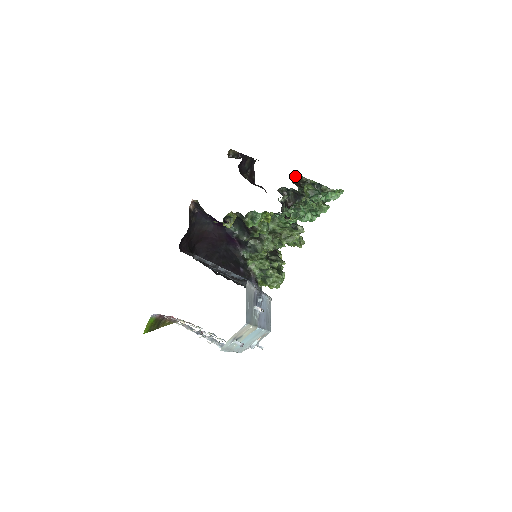
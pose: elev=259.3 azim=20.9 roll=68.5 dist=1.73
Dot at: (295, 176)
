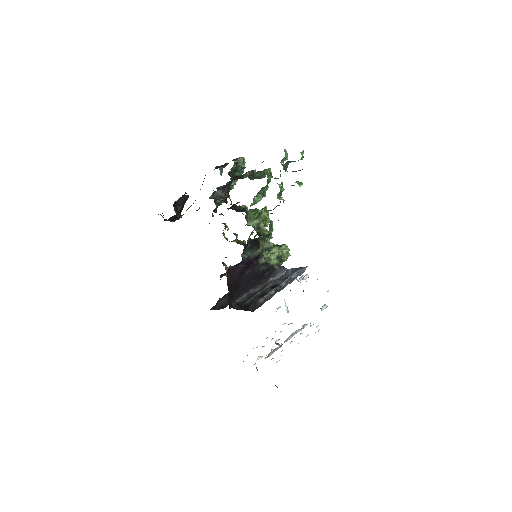
Dot at: (230, 174)
